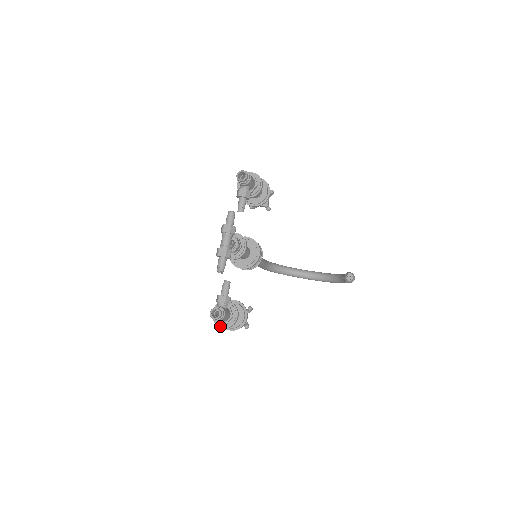
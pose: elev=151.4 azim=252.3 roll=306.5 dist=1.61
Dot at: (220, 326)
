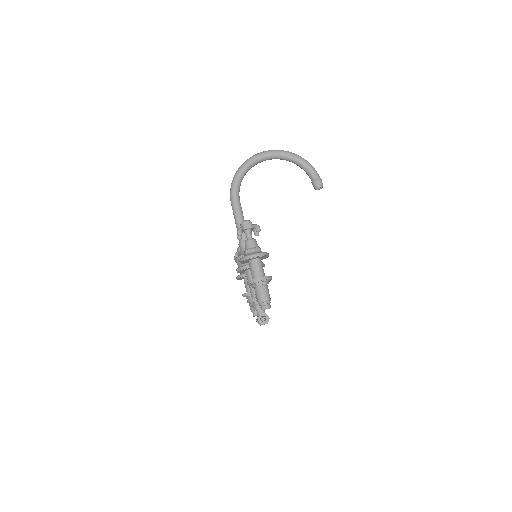
Dot at: occluded
